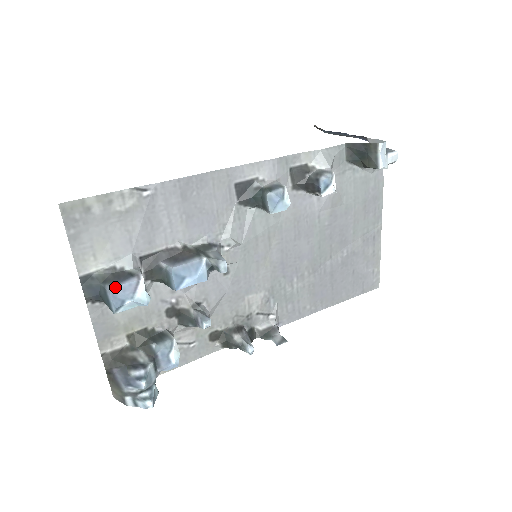
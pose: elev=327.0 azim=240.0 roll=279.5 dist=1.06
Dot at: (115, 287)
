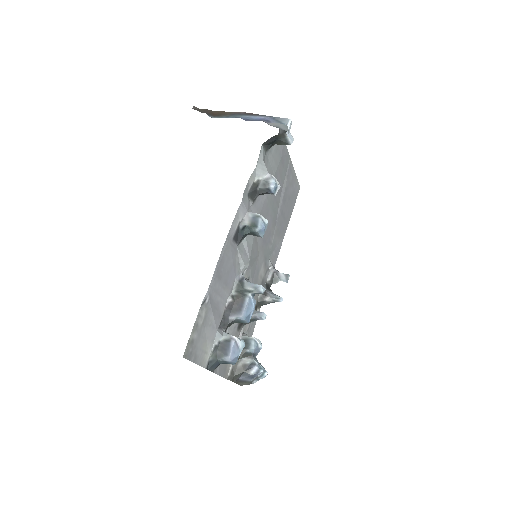
Dot at: (230, 356)
